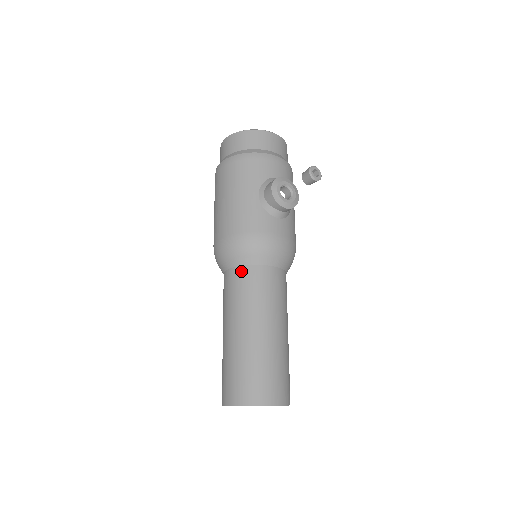
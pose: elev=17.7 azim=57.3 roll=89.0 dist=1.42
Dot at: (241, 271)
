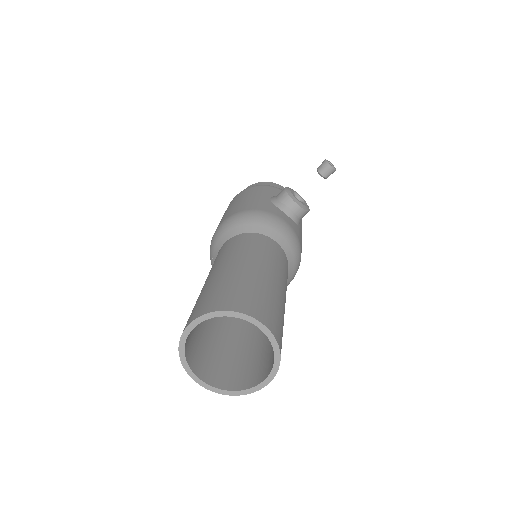
Dot at: (241, 236)
